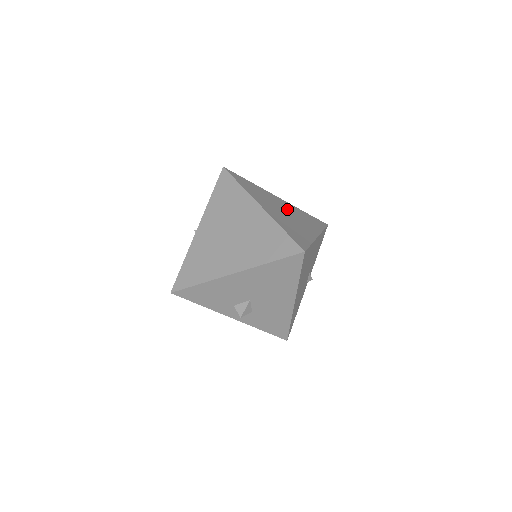
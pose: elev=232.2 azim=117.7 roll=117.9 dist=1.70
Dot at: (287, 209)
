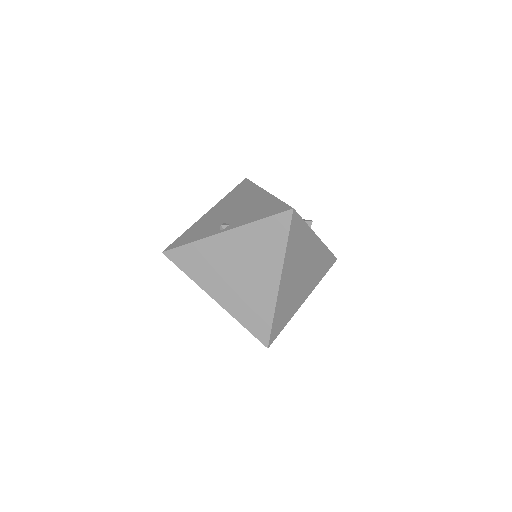
Dot at: (309, 262)
